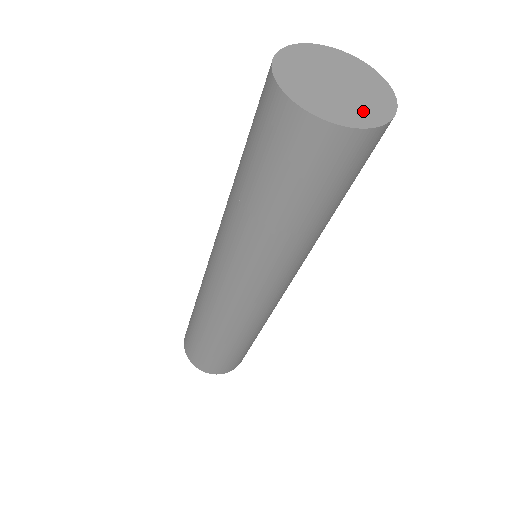
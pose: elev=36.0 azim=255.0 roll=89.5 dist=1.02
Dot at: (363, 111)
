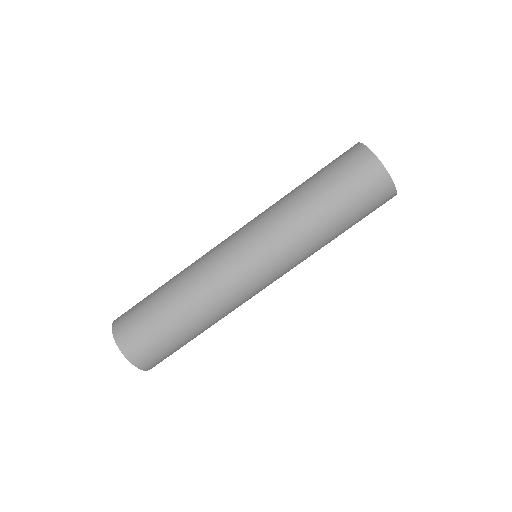
Dot at: occluded
